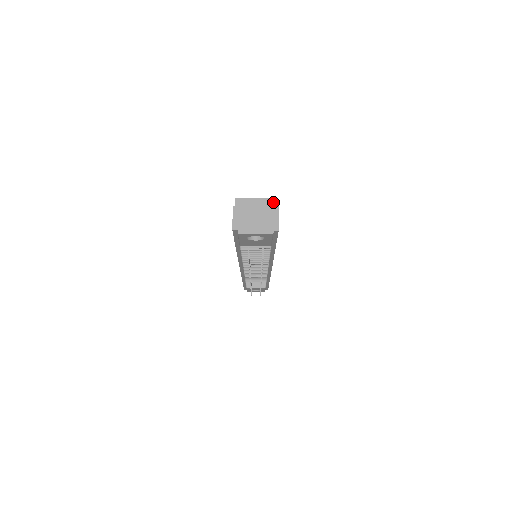
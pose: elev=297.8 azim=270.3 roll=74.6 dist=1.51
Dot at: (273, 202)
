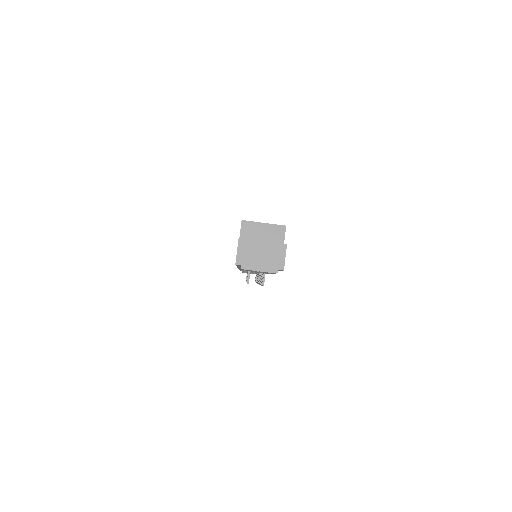
Dot at: (281, 230)
